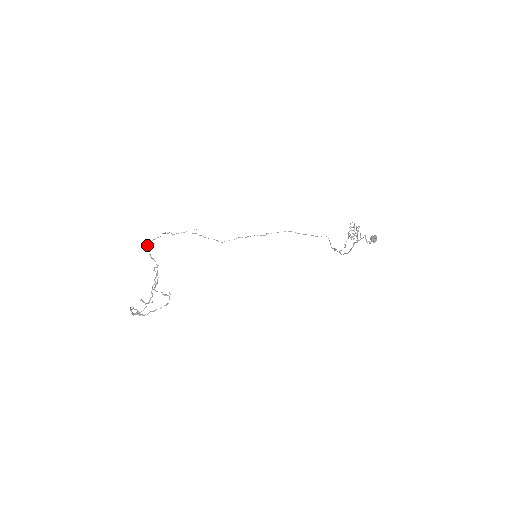
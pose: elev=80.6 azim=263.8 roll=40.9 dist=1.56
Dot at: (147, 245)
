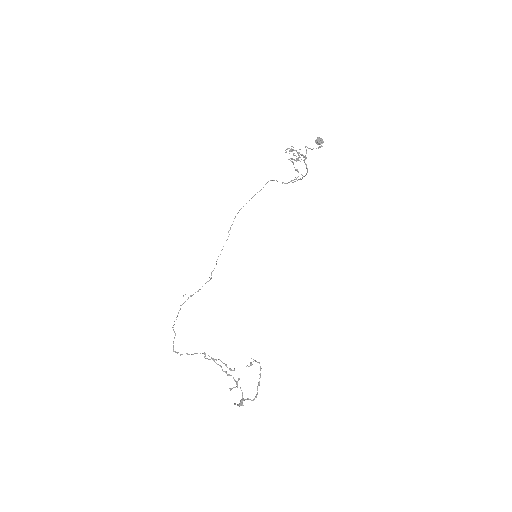
Dot at: (175, 352)
